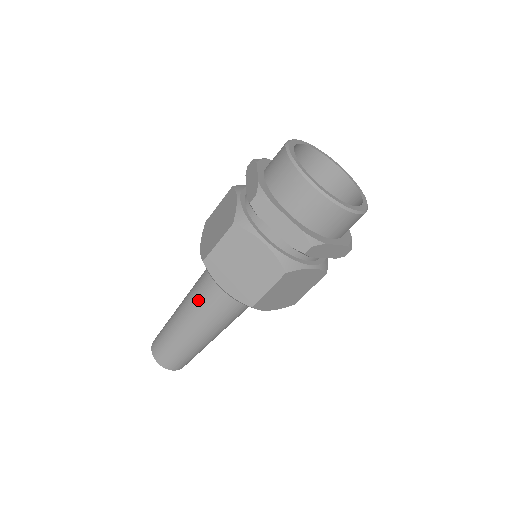
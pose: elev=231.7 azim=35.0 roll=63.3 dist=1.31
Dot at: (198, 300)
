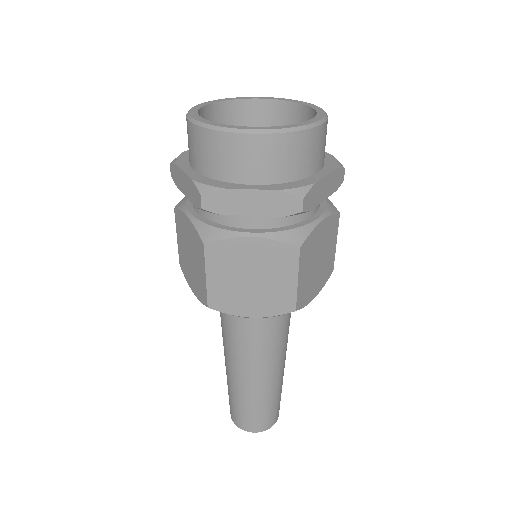
Dot at: (237, 346)
